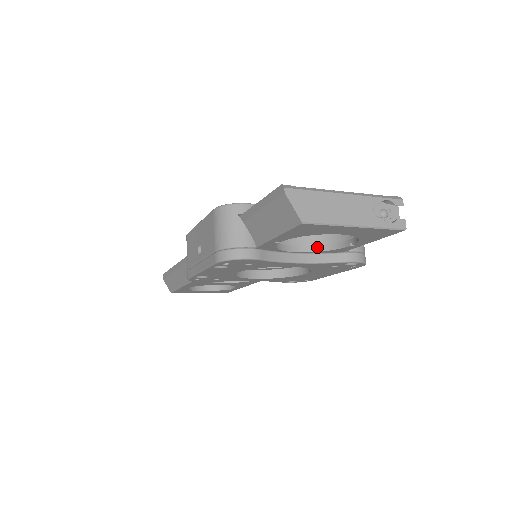
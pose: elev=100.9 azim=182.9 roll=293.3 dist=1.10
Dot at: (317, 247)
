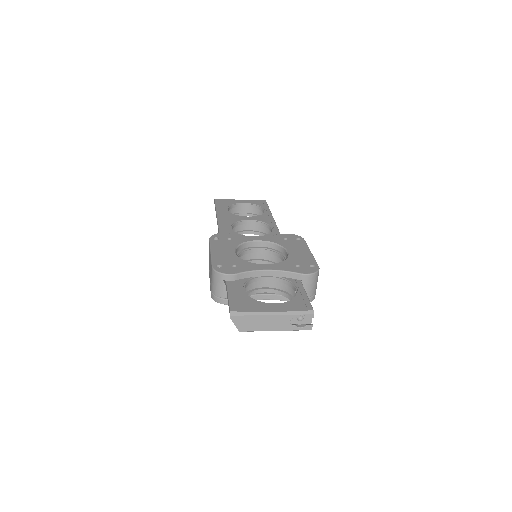
Dot at: (279, 292)
